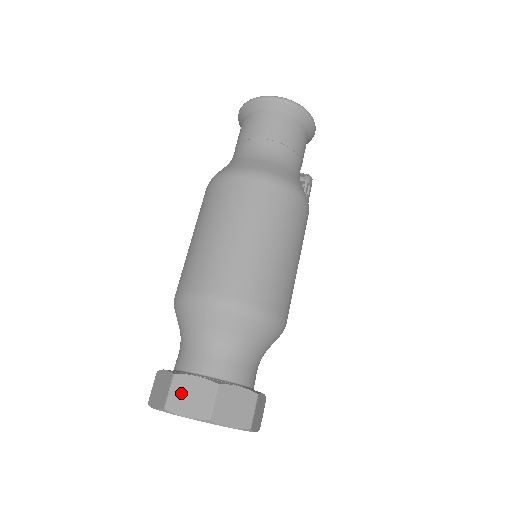
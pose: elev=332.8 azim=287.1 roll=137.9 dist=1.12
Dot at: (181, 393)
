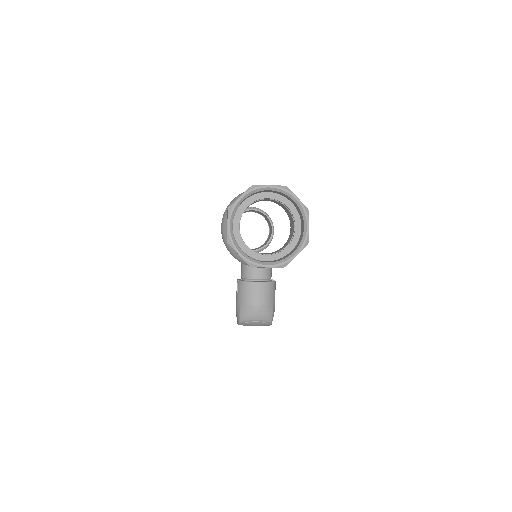
Dot at: occluded
